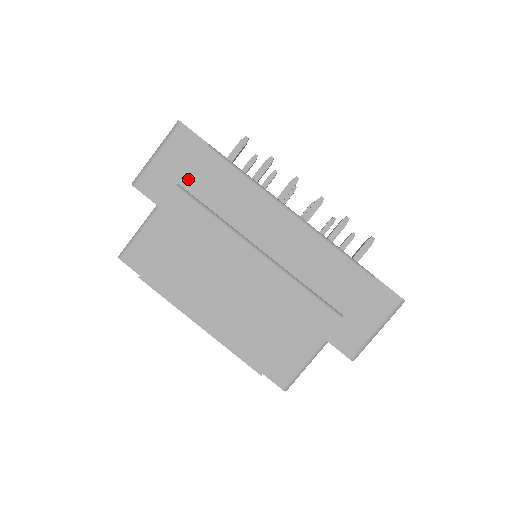
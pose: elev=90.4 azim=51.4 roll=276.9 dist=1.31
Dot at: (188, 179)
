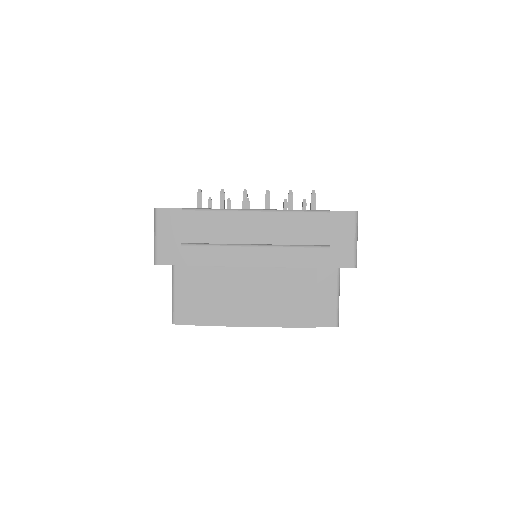
Dot at: (185, 236)
